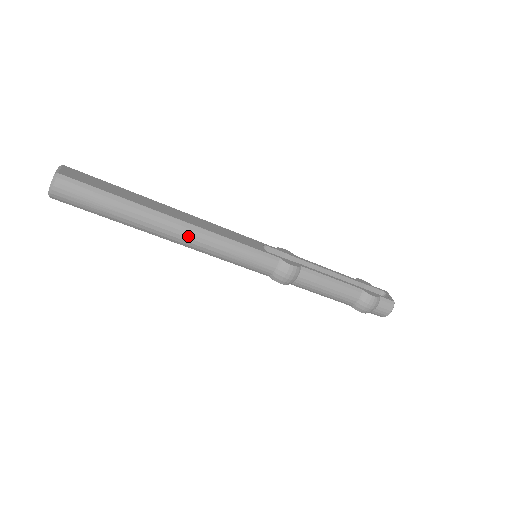
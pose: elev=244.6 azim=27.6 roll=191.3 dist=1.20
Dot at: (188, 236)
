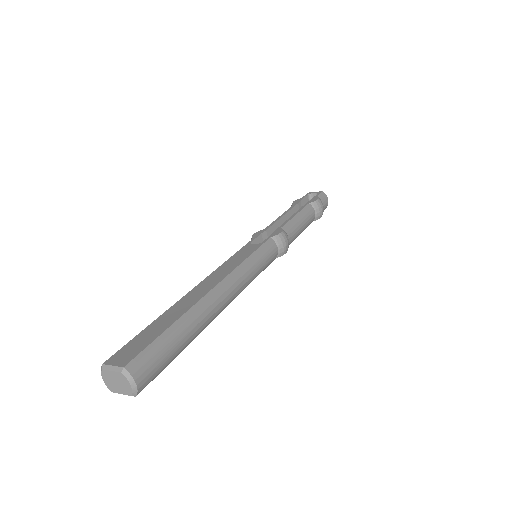
Dot at: (229, 291)
